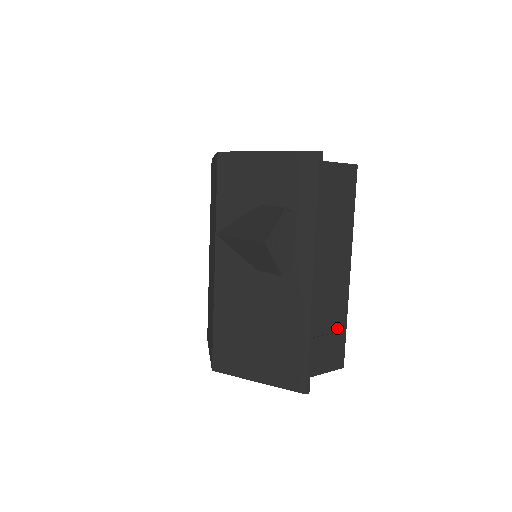
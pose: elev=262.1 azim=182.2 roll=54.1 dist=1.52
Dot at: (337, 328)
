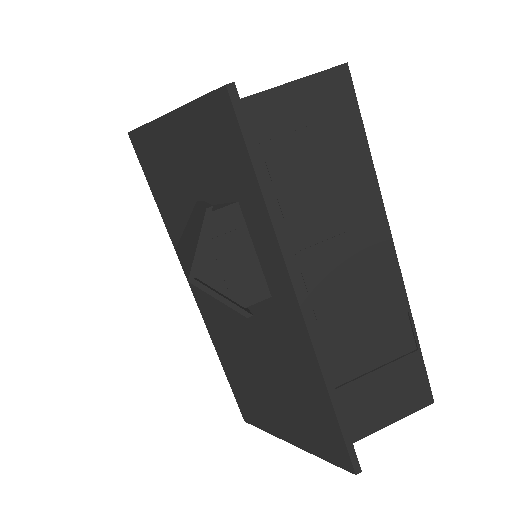
Dot at: (400, 350)
